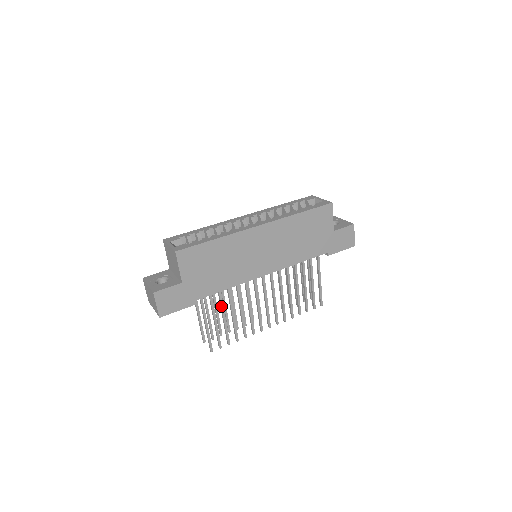
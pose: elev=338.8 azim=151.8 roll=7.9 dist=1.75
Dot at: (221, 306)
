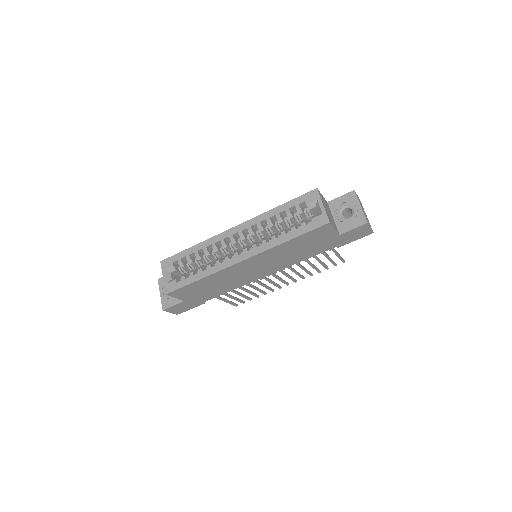
Dot at: occluded
